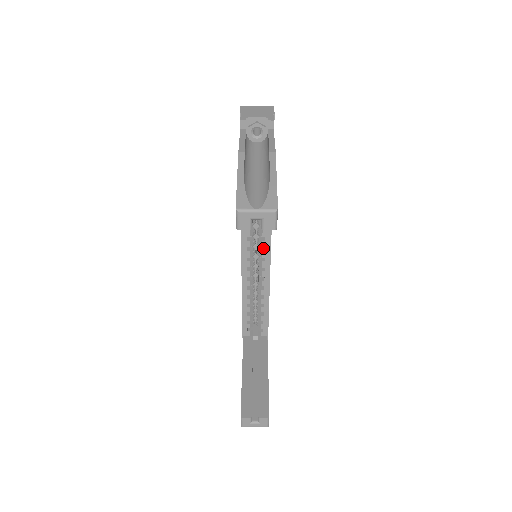
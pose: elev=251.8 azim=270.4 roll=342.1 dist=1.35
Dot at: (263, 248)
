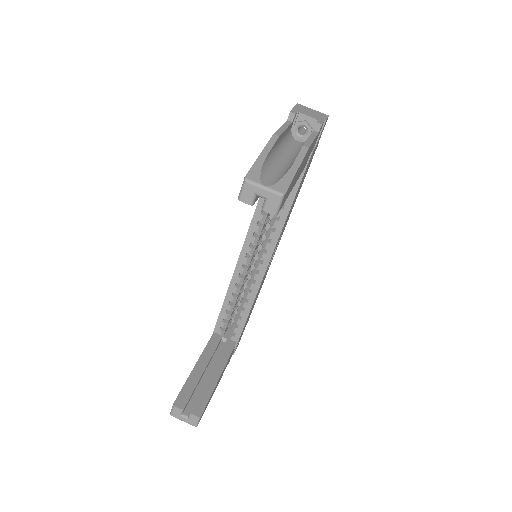
Dot at: (266, 250)
